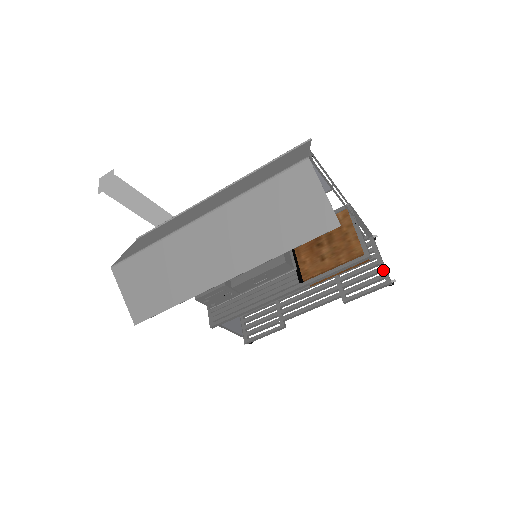
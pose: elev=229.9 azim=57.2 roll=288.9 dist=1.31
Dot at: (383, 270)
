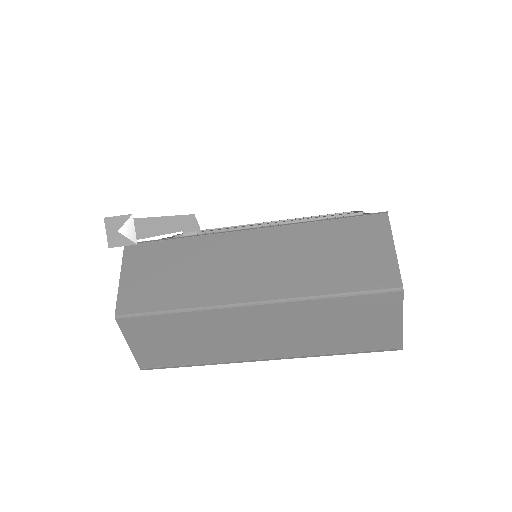
Dot at: occluded
